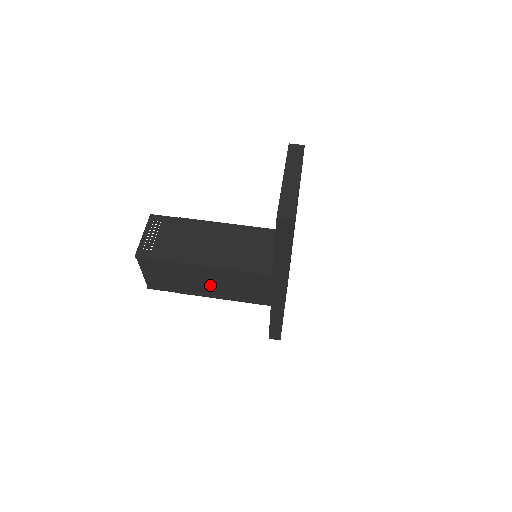
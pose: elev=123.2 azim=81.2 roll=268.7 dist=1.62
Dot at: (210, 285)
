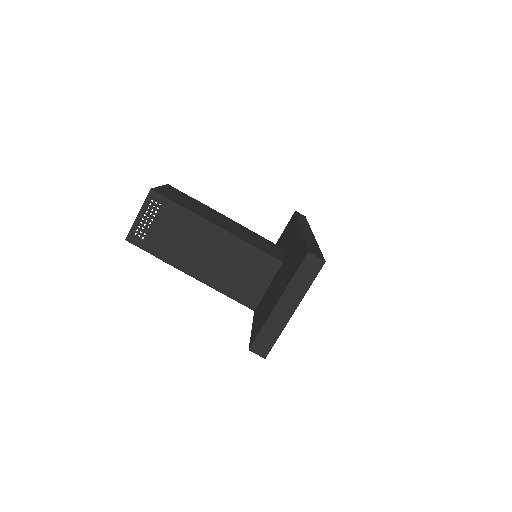
Dot at: occluded
